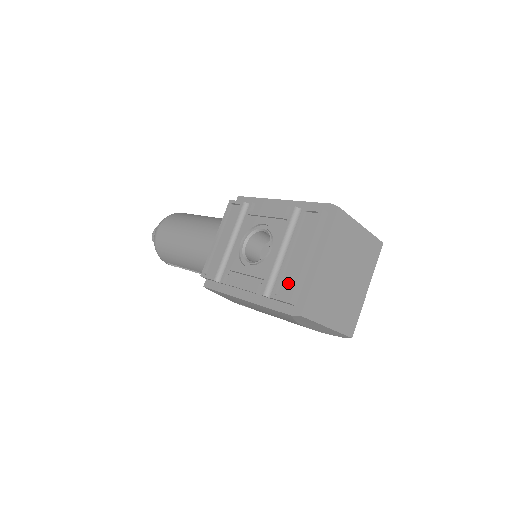
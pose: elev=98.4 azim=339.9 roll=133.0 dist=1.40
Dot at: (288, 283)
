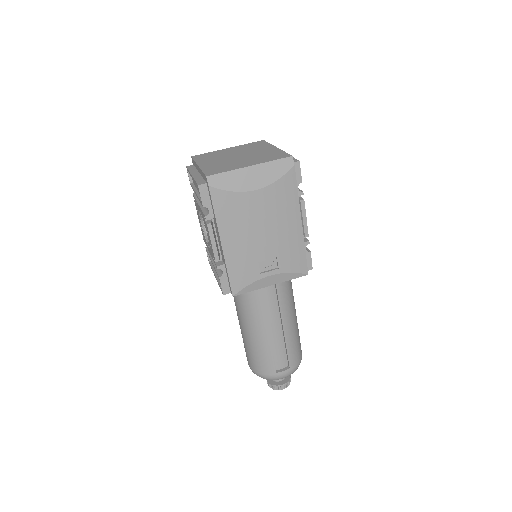
Dot at: occluded
